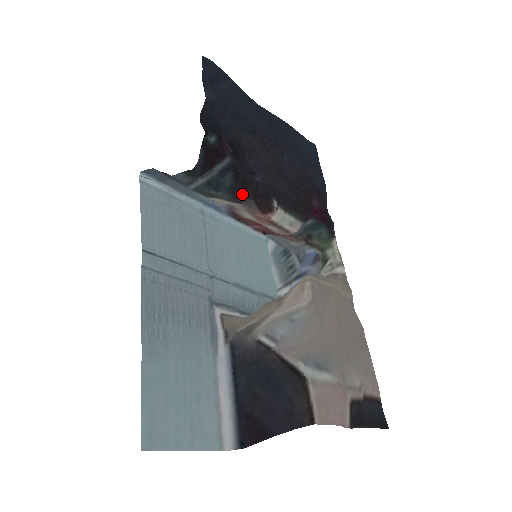
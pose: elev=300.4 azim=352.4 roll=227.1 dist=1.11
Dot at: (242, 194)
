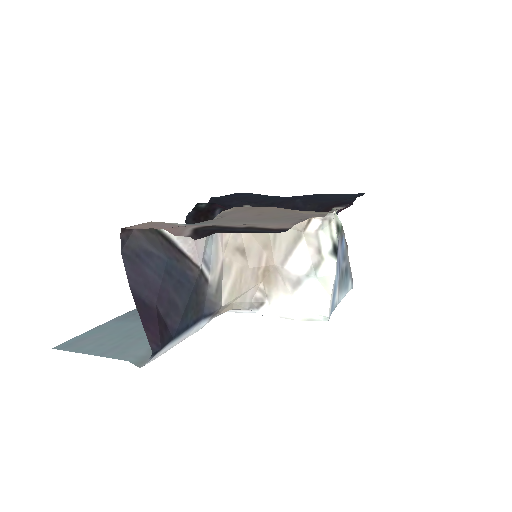
Dot at: occluded
